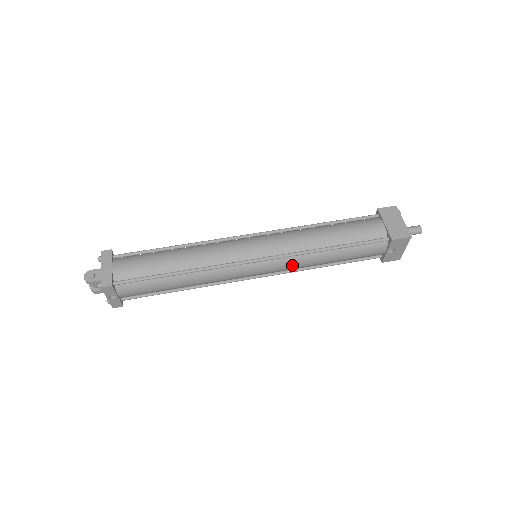
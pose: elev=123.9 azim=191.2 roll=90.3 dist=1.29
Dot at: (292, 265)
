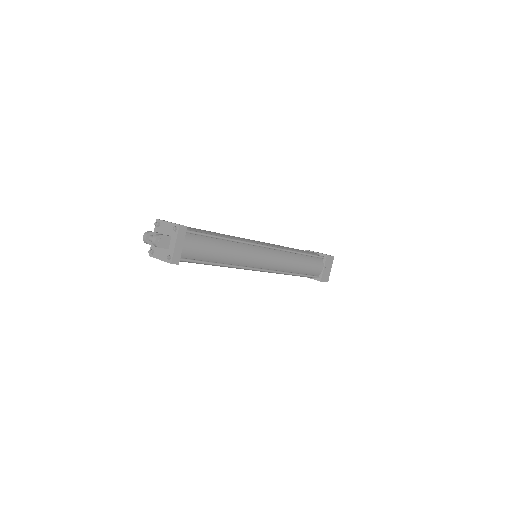
Dot at: (270, 272)
